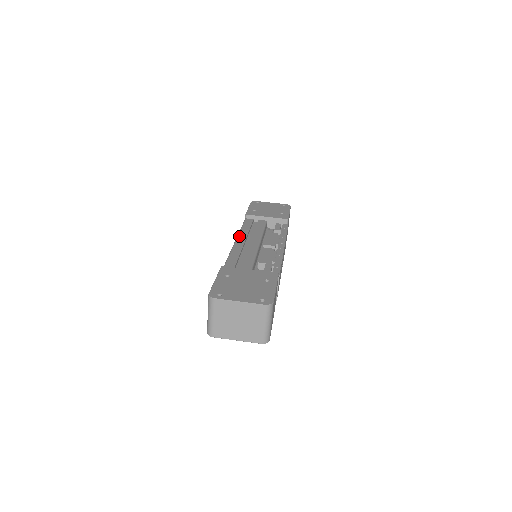
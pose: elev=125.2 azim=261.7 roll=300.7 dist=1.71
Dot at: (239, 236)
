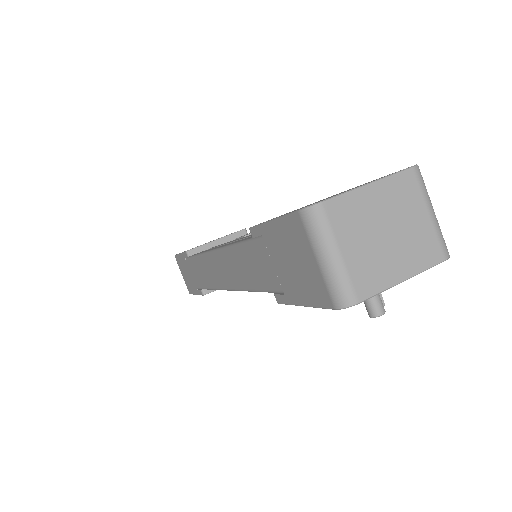
Dot at: occluded
